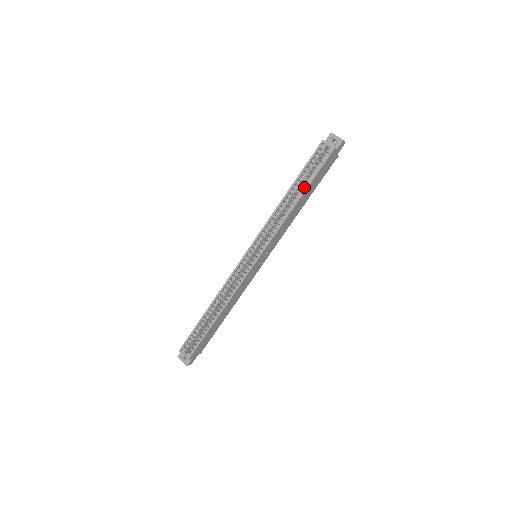
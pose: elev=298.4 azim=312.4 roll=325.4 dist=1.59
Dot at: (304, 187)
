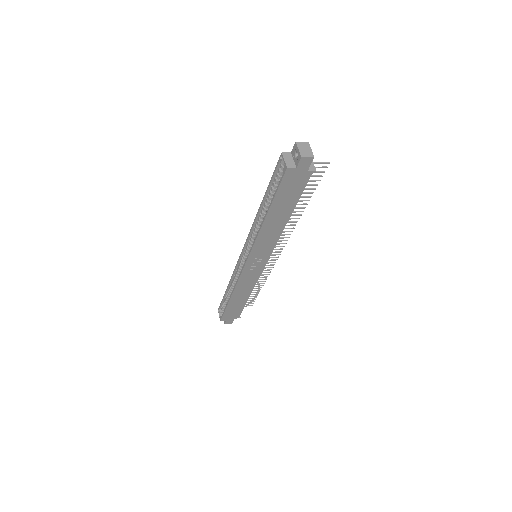
Dot at: (270, 204)
